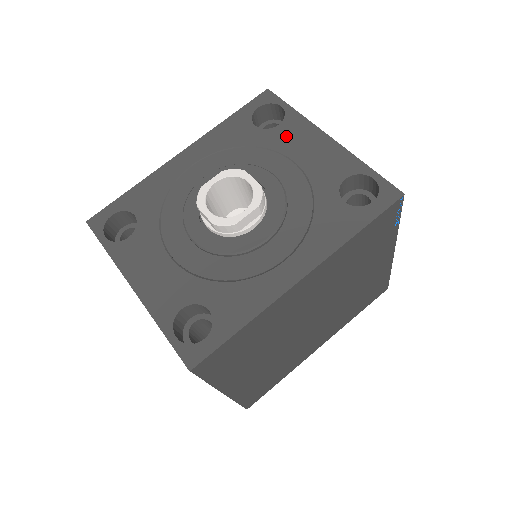
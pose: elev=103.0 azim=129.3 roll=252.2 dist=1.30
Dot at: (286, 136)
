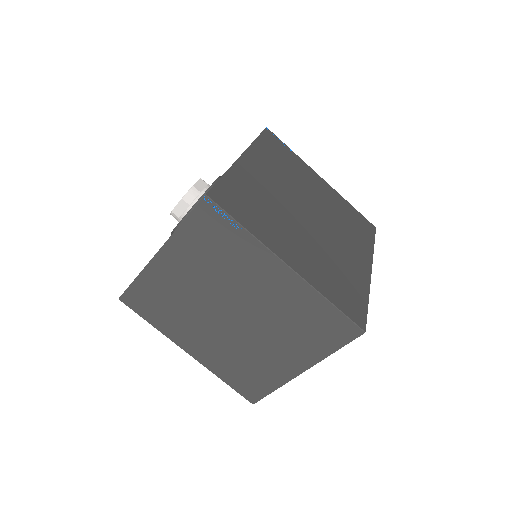
Dot at: occluded
